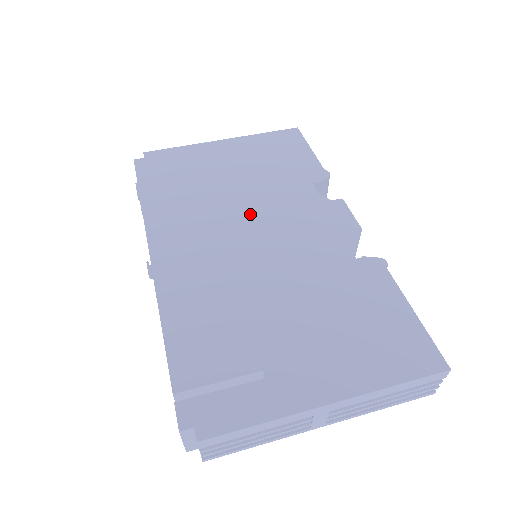
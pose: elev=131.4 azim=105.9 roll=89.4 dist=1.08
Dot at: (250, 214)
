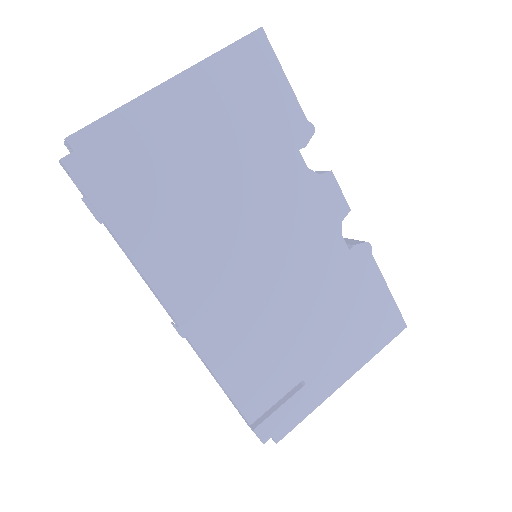
Dot at: (250, 223)
